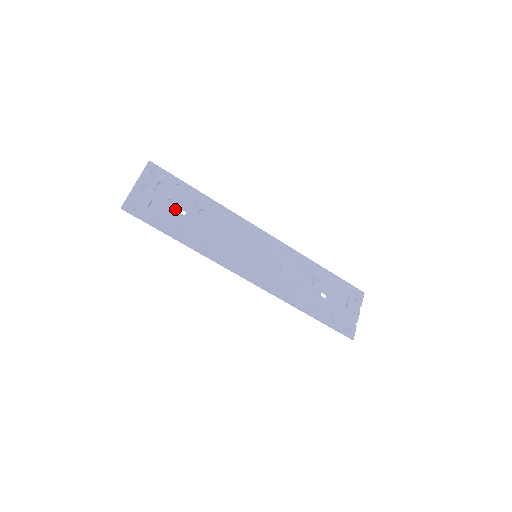
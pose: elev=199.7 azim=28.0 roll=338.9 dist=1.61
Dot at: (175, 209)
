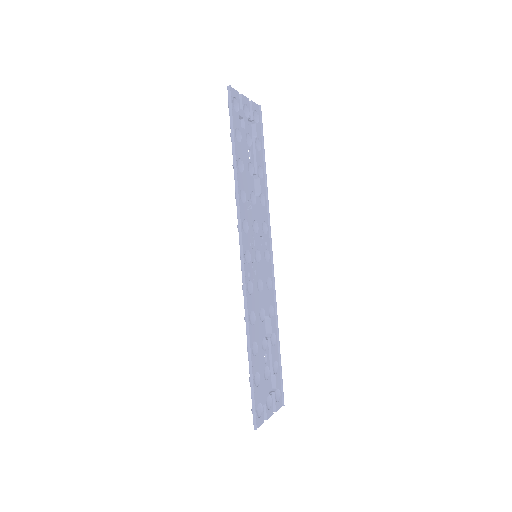
Dot at: (248, 146)
